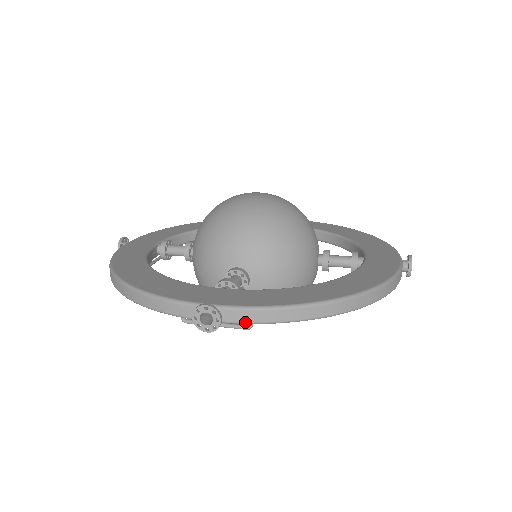
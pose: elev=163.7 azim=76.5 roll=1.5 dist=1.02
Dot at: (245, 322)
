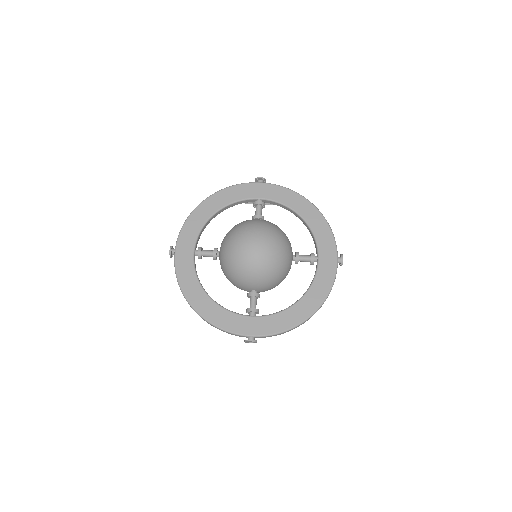
Dot at: occluded
